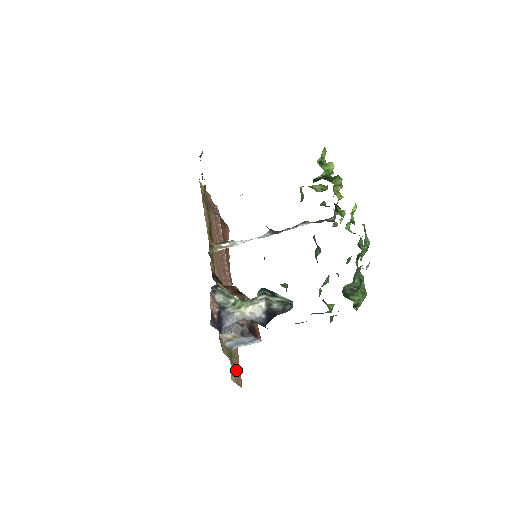
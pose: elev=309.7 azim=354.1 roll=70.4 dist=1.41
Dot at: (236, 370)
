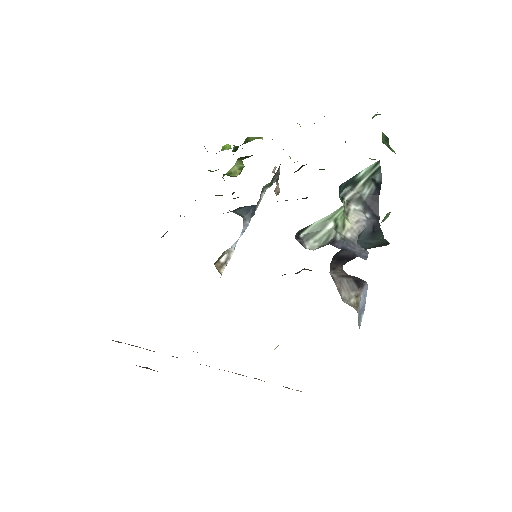
Dot at: occluded
